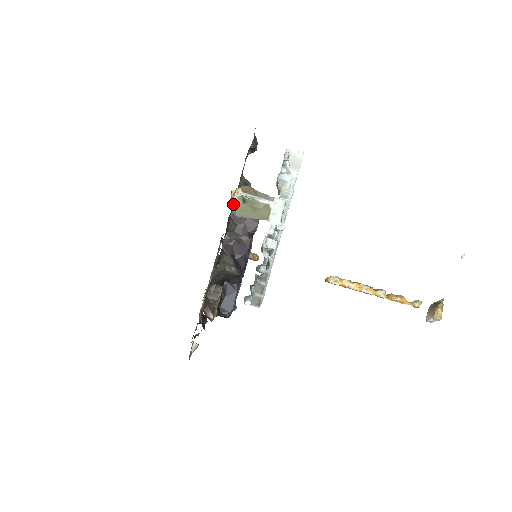
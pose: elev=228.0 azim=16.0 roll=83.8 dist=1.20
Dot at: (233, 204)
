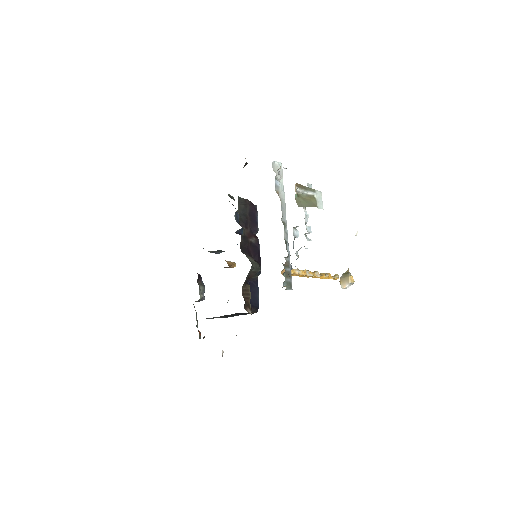
Dot at: occluded
